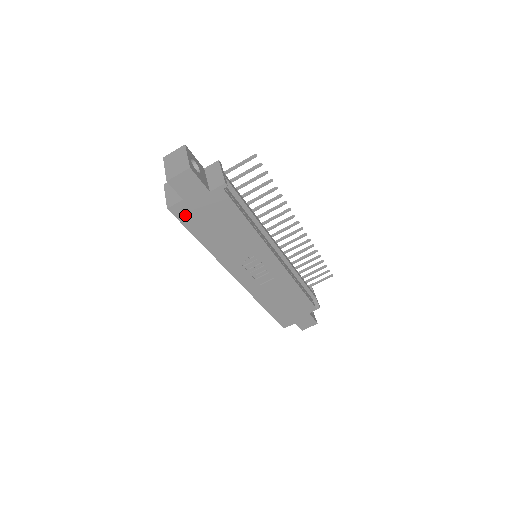
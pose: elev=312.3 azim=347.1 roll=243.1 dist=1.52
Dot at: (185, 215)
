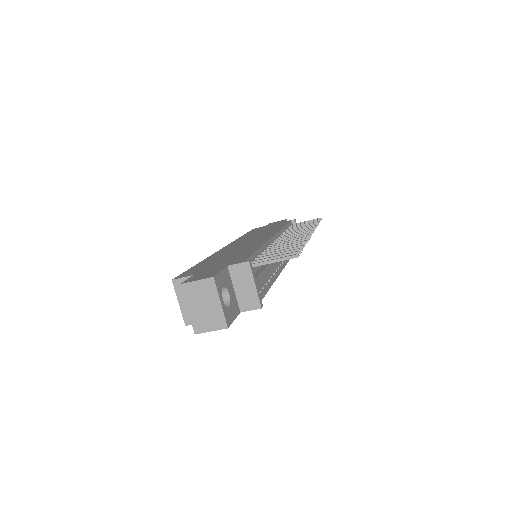
Dot at: occluded
